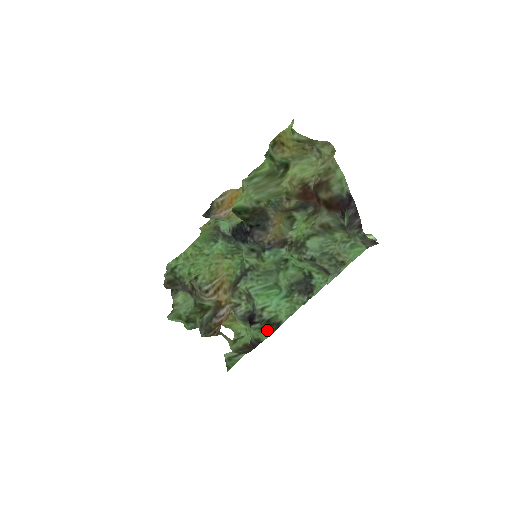
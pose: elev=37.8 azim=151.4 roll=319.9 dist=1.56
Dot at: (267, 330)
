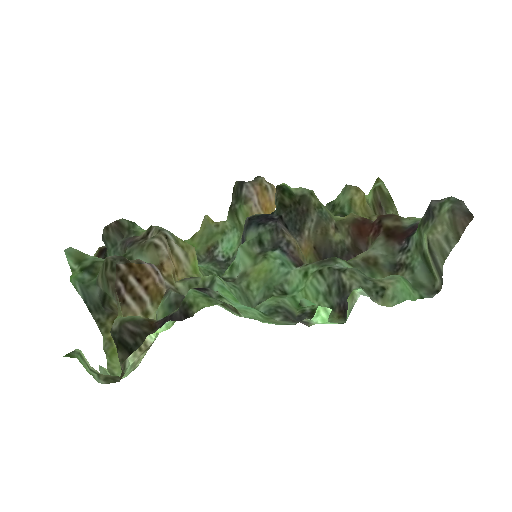
Dot at: (216, 300)
